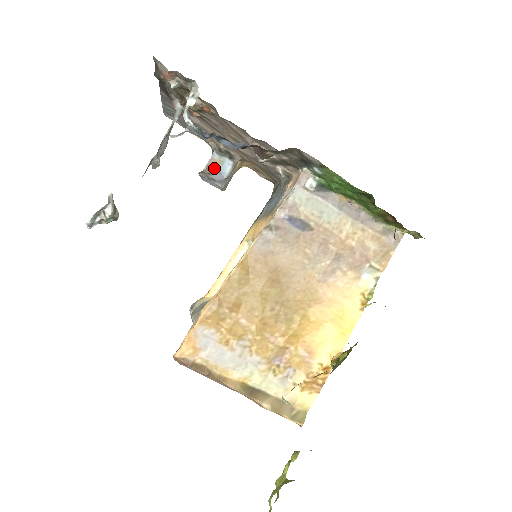
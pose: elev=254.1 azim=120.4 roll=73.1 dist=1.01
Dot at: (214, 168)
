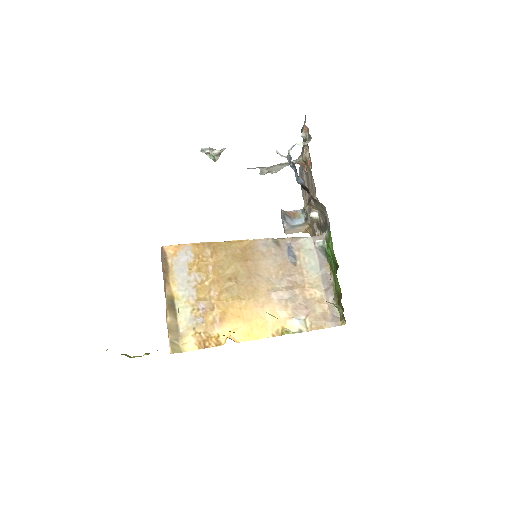
Dot at: (292, 216)
